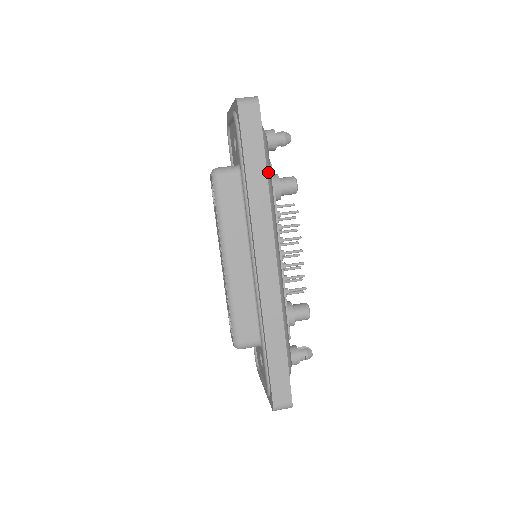
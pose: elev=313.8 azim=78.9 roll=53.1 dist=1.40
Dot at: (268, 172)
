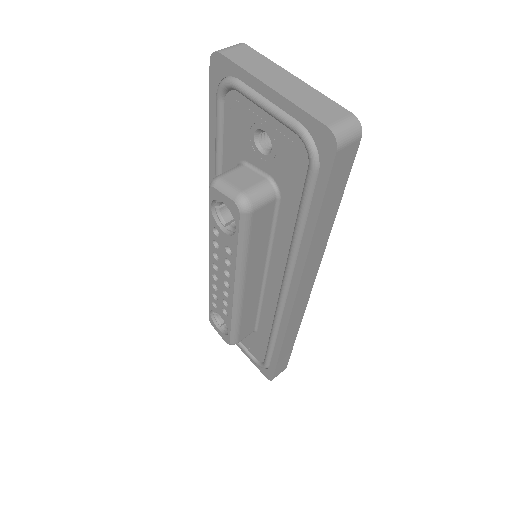
Dot at: occluded
